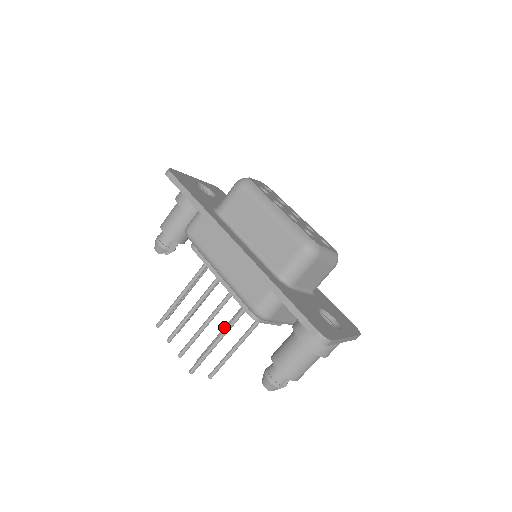
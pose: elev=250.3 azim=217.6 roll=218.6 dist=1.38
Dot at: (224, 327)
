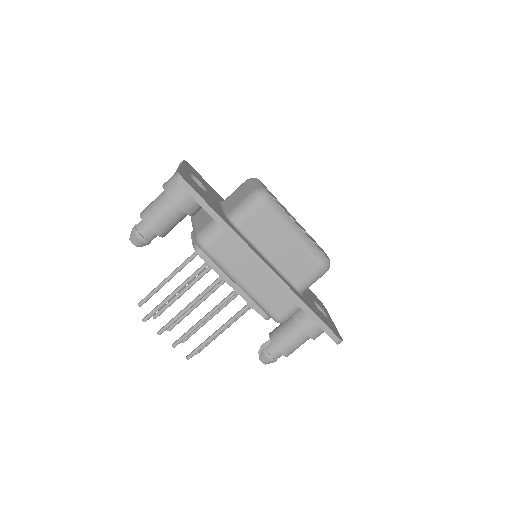
Dot at: occluded
